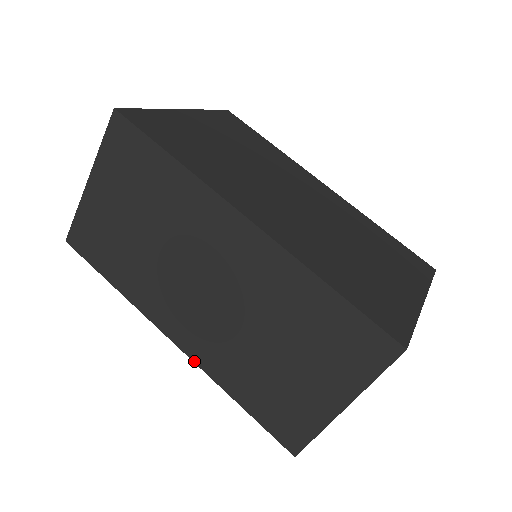
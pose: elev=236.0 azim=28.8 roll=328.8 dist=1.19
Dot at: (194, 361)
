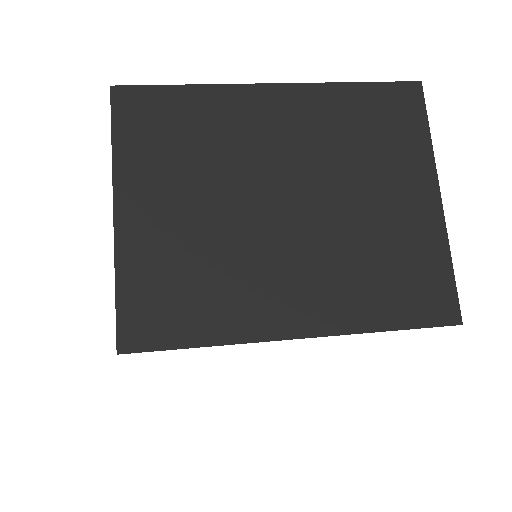
Dot at: occluded
